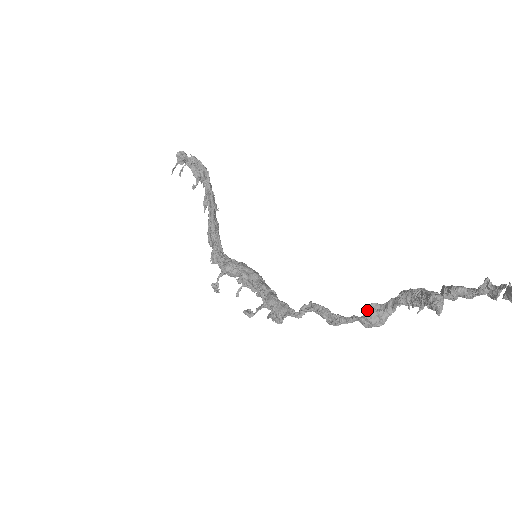
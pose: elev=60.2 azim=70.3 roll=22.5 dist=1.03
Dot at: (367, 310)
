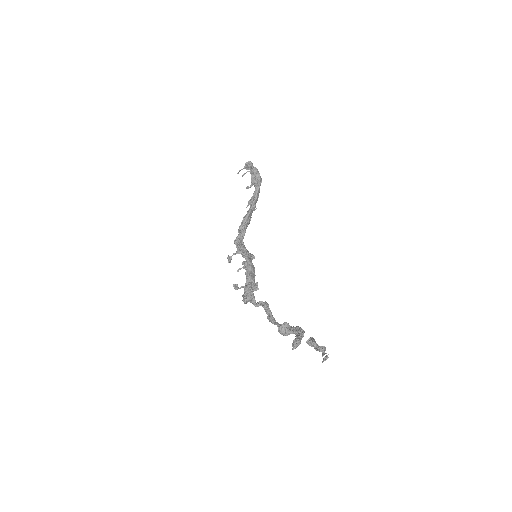
Dot at: (282, 325)
